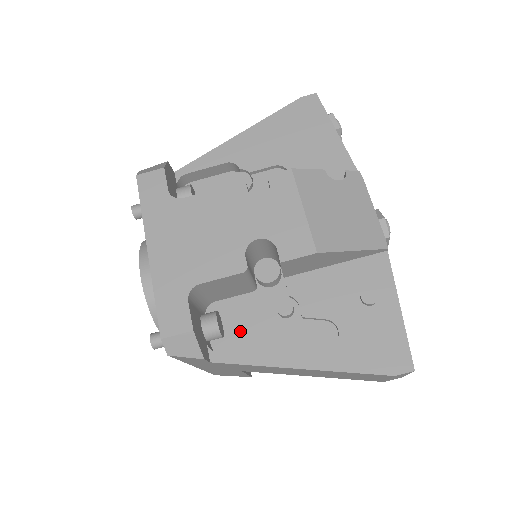
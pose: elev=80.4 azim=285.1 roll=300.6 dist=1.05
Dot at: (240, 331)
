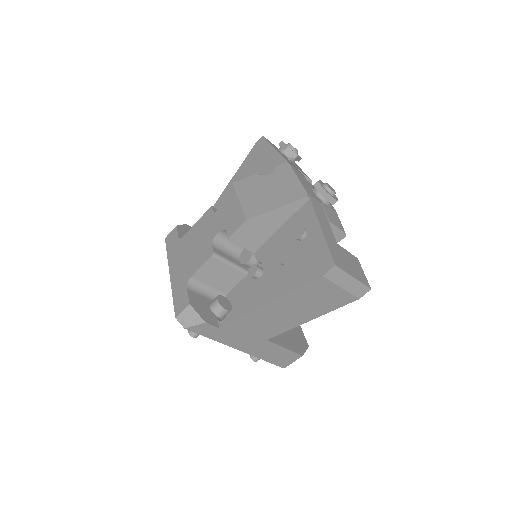
Dot at: occluded
